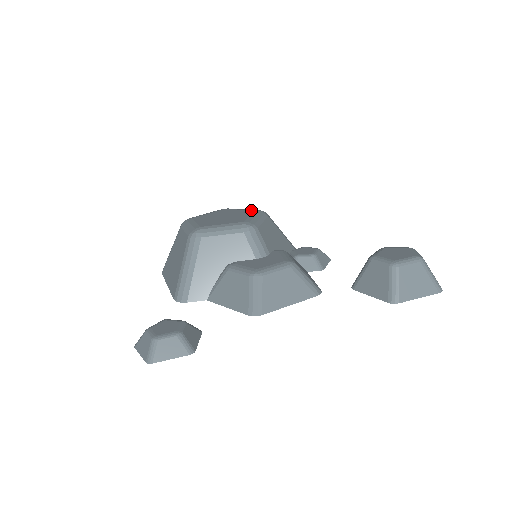
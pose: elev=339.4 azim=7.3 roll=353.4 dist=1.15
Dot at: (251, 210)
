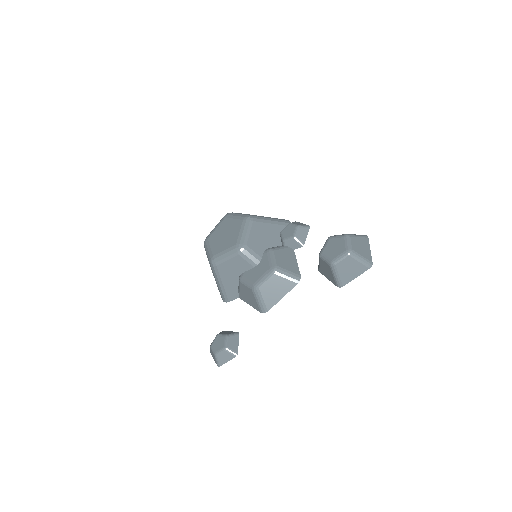
Dot at: (240, 220)
